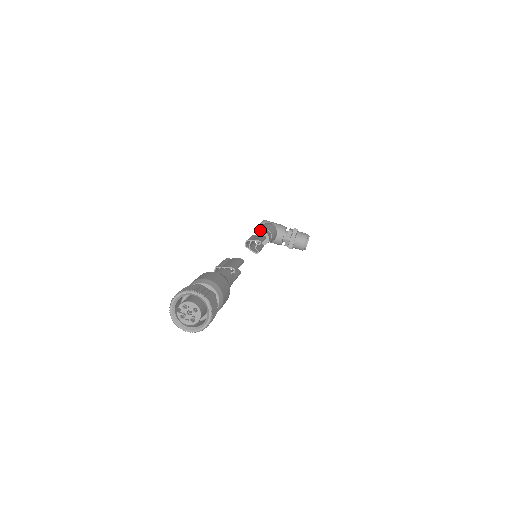
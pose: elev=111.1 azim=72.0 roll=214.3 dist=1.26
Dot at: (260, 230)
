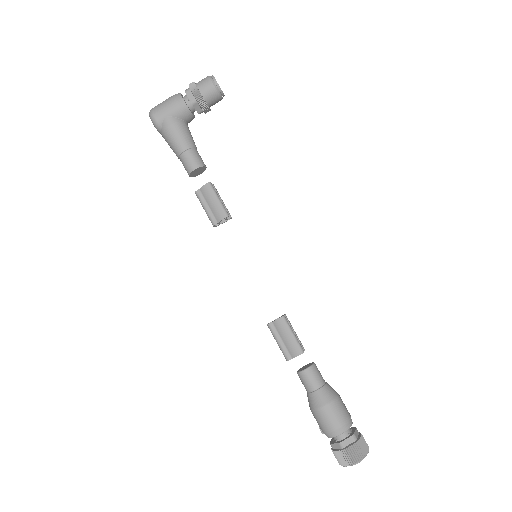
Dot at: (179, 157)
